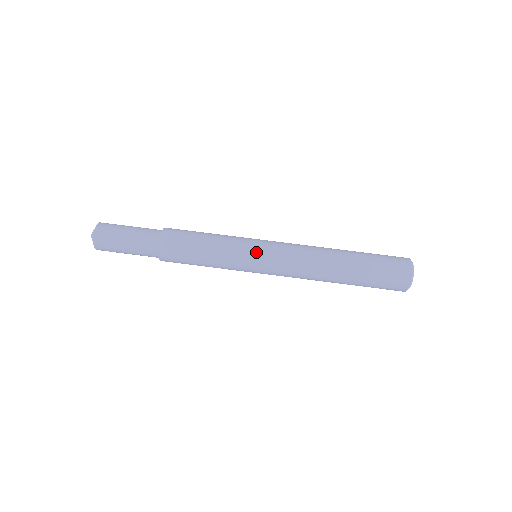
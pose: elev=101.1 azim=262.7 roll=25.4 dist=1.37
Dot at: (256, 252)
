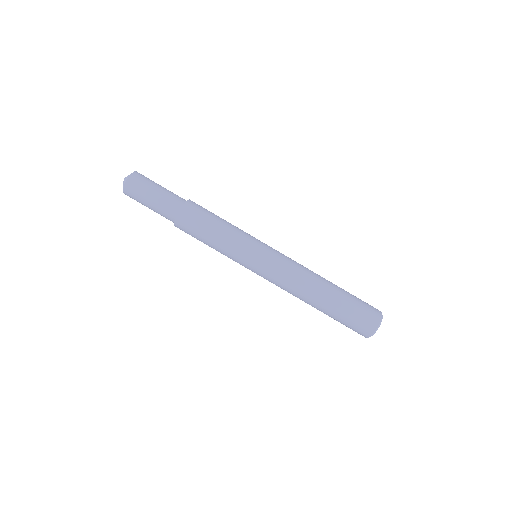
Dot at: (251, 264)
